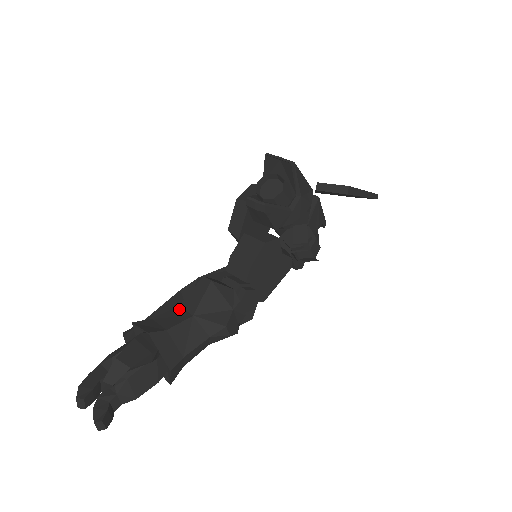
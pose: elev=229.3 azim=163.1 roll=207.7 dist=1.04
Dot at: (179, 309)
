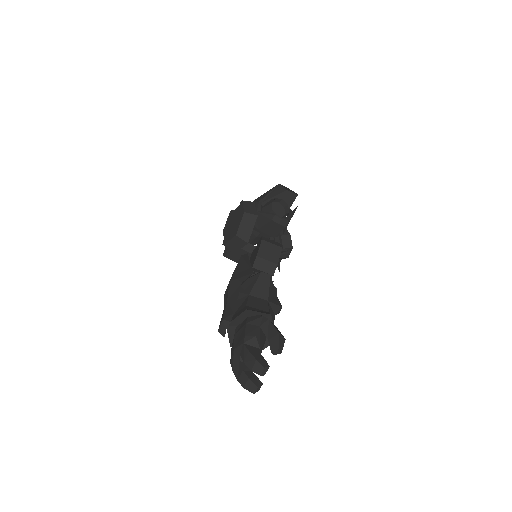
Dot at: (253, 297)
